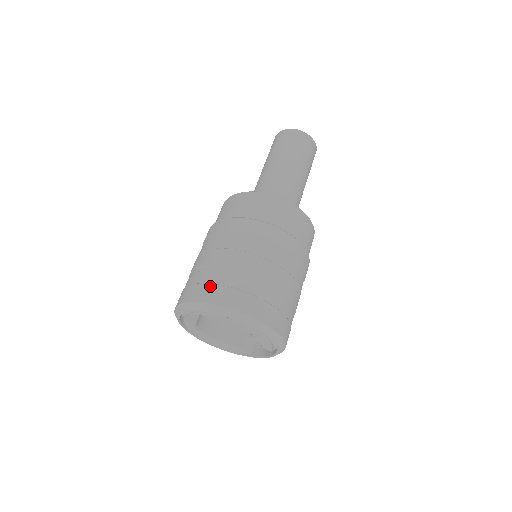
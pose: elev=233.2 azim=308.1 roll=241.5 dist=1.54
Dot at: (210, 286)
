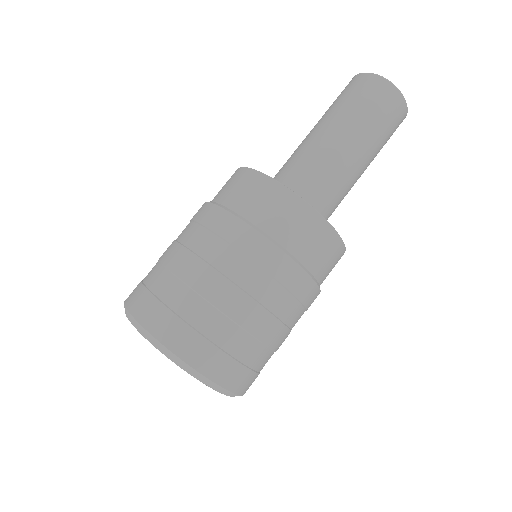
Dot at: (162, 308)
